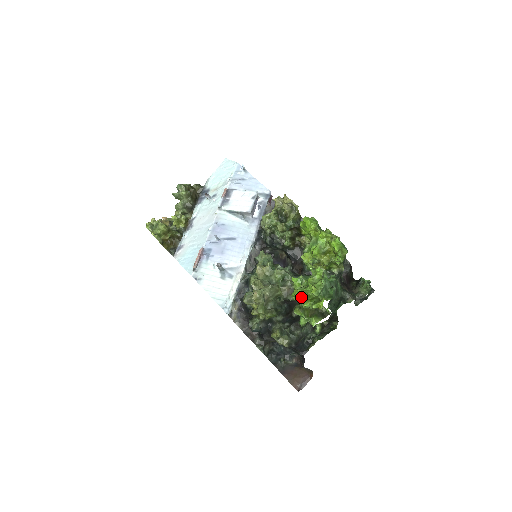
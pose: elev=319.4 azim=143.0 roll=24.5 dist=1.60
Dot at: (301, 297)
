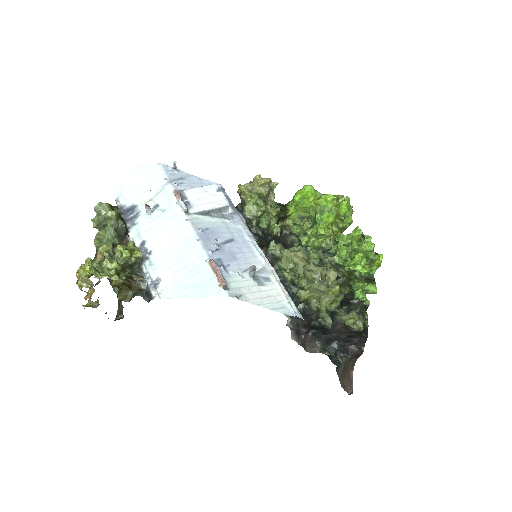
Dot at: (364, 260)
